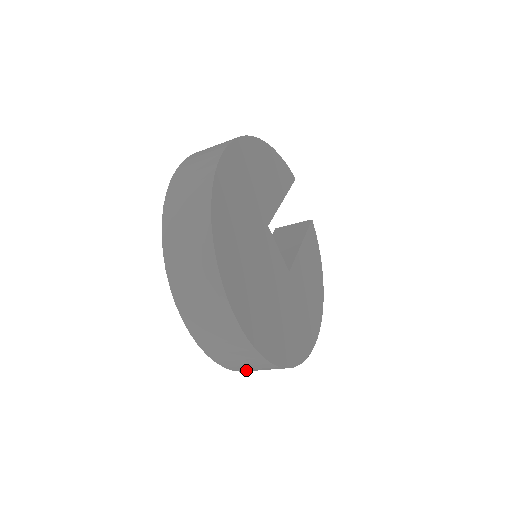
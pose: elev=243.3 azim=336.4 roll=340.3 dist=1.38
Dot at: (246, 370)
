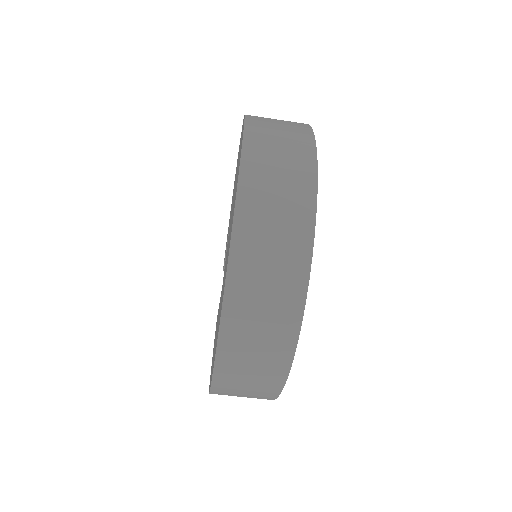
Dot at: (240, 307)
